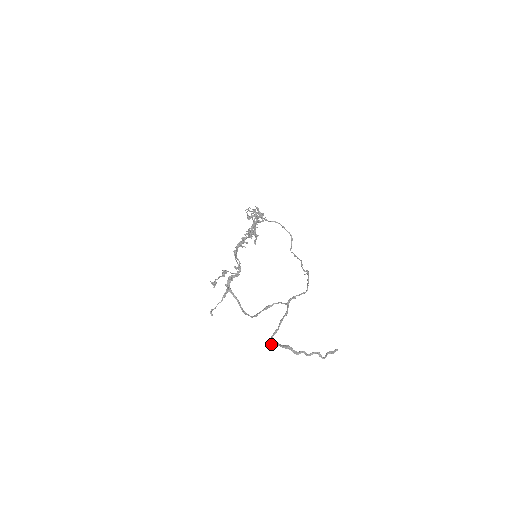
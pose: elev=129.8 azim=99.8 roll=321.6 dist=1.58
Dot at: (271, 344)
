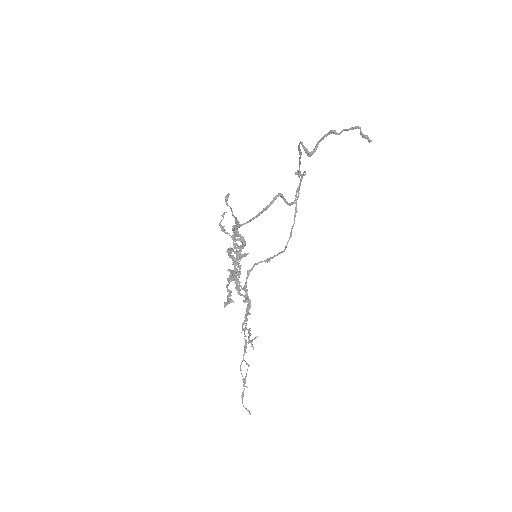
Dot at: (307, 155)
